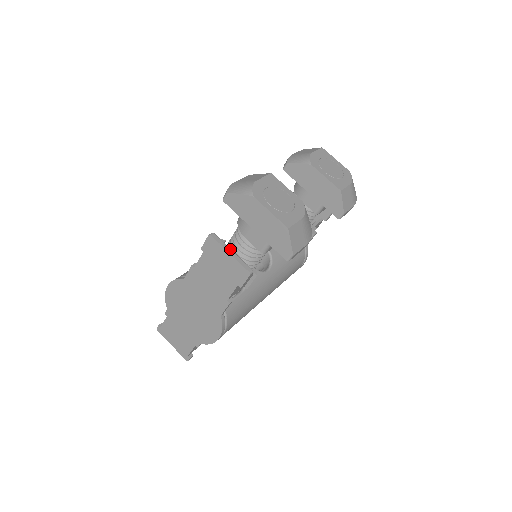
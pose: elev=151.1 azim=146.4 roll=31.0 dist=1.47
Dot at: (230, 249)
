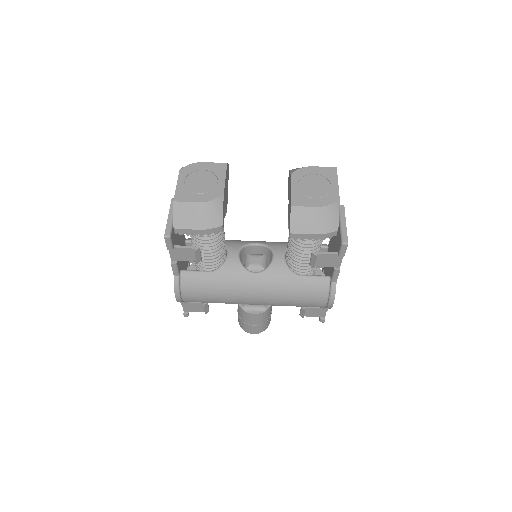
Dot at: occluded
